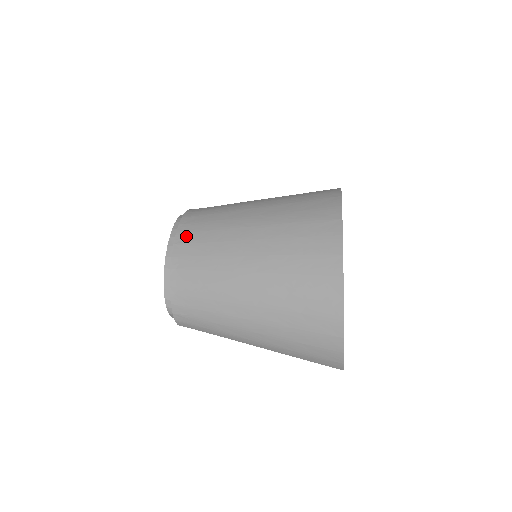
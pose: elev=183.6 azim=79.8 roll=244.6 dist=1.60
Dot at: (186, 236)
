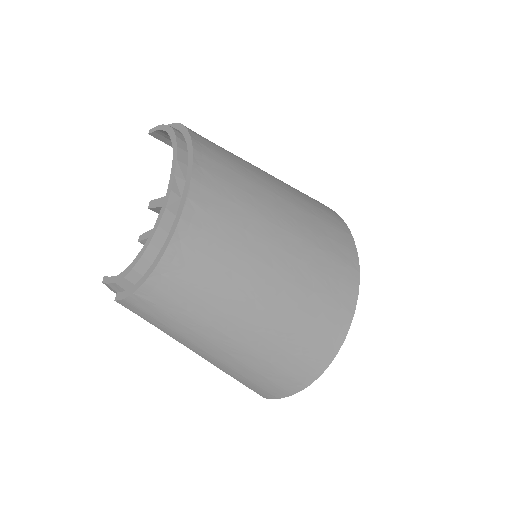
Dot at: (206, 194)
